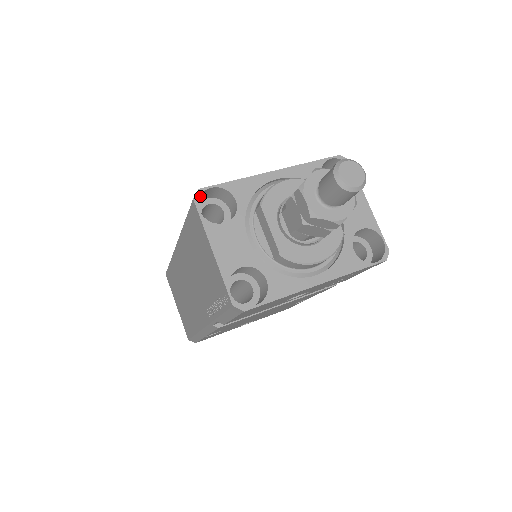
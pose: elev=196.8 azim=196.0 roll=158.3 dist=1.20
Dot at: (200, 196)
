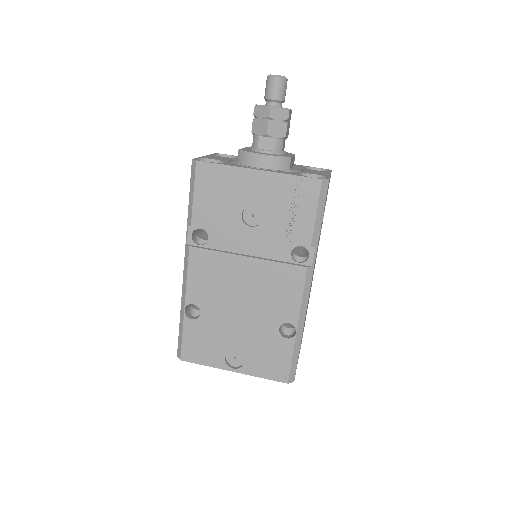
Dot at: occluded
